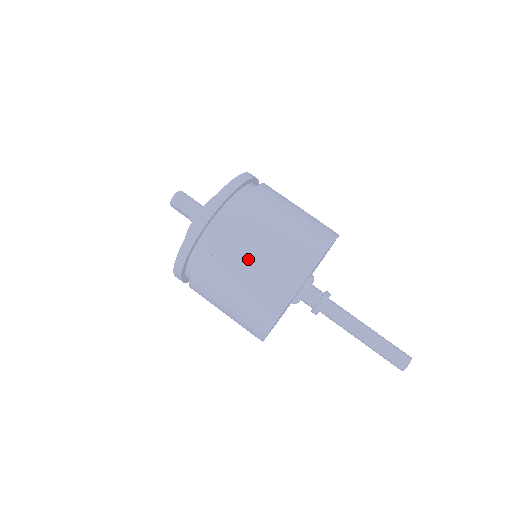
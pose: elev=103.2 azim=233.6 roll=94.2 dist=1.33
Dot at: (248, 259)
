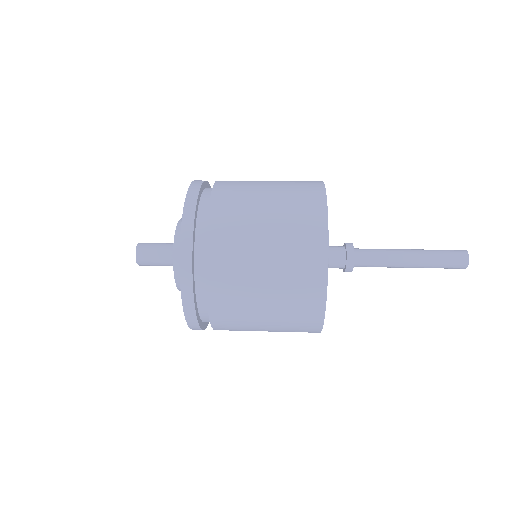
Dot at: (261, 184)
